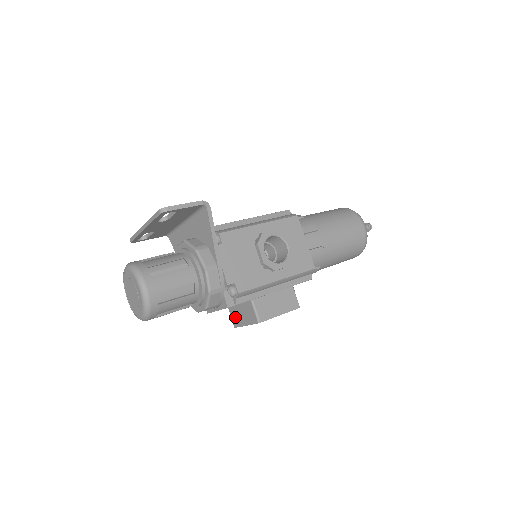
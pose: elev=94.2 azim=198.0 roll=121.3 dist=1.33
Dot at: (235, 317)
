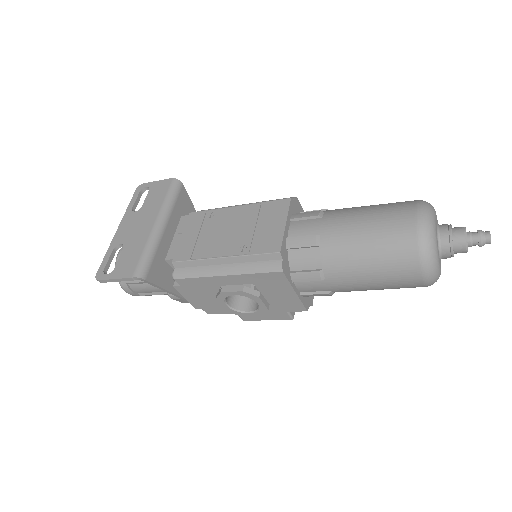
Dot at: occluded
